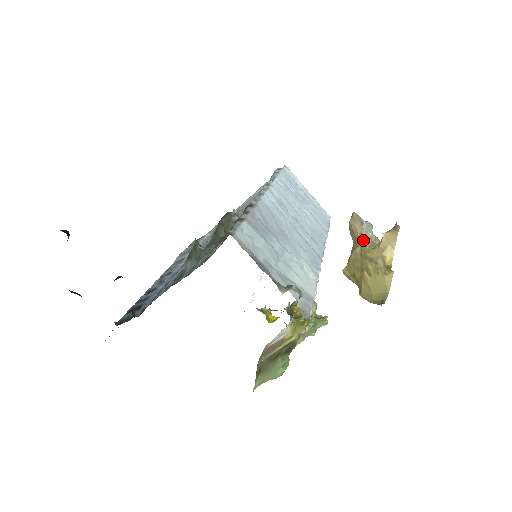
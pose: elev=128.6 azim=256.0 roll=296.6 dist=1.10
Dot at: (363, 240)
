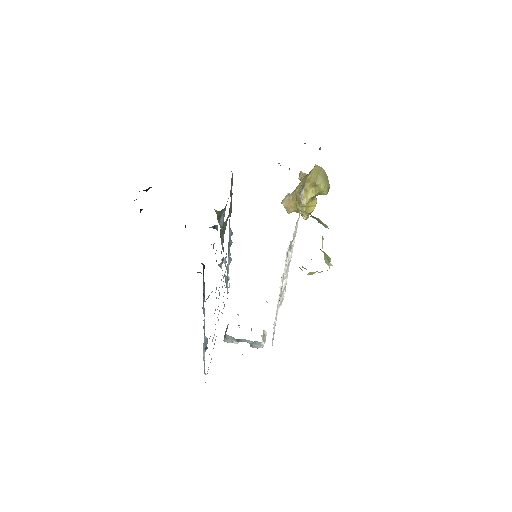
Dot at: (295, 190)
